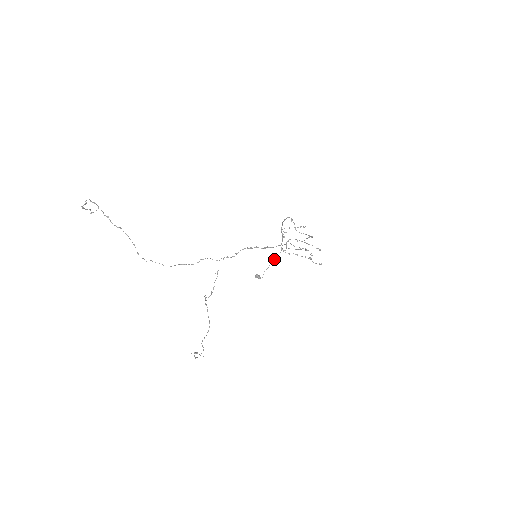
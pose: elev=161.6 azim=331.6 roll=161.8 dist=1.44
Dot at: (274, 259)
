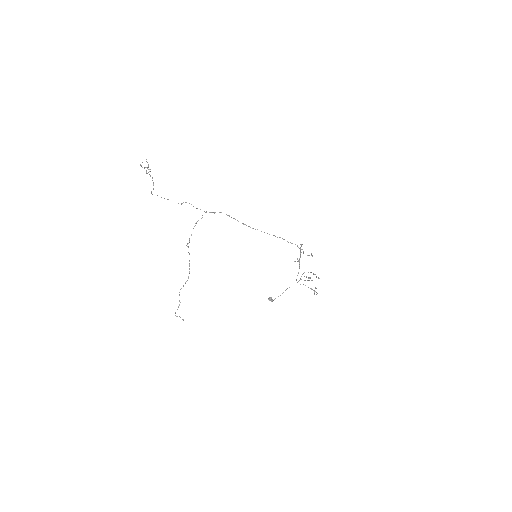
Dot at: occluded
